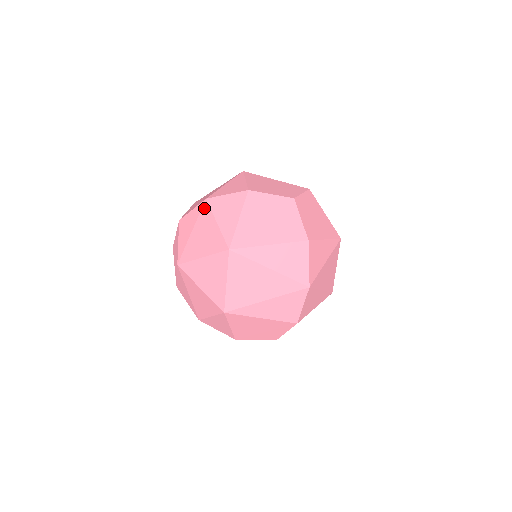
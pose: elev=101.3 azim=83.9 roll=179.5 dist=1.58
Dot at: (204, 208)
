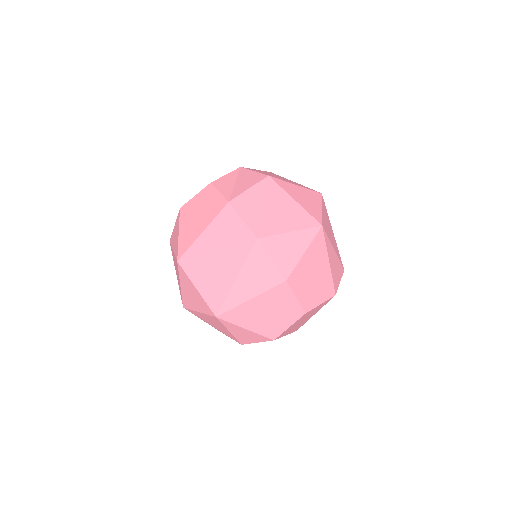
Dot at: occluded
